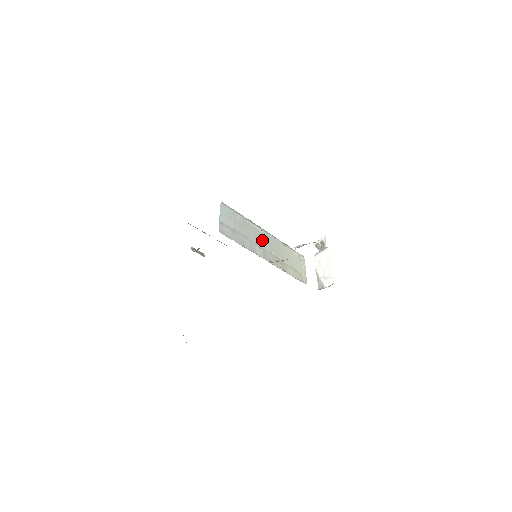
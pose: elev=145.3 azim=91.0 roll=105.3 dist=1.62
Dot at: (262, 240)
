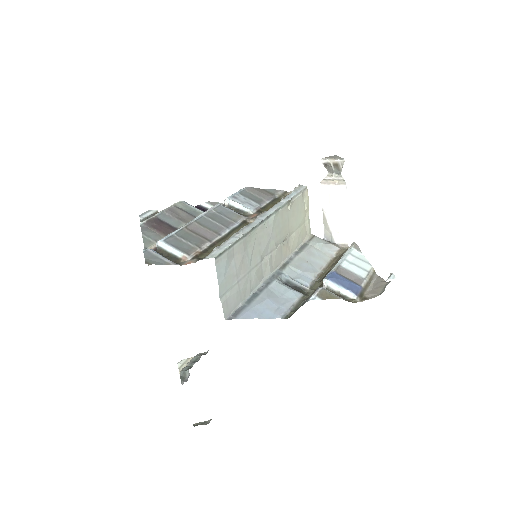
Dot at: (267, 242)
